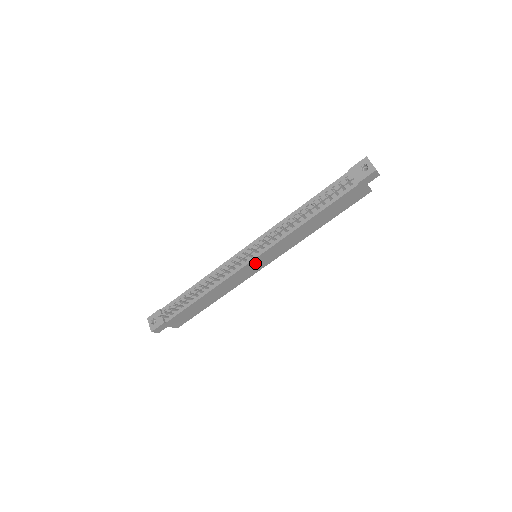
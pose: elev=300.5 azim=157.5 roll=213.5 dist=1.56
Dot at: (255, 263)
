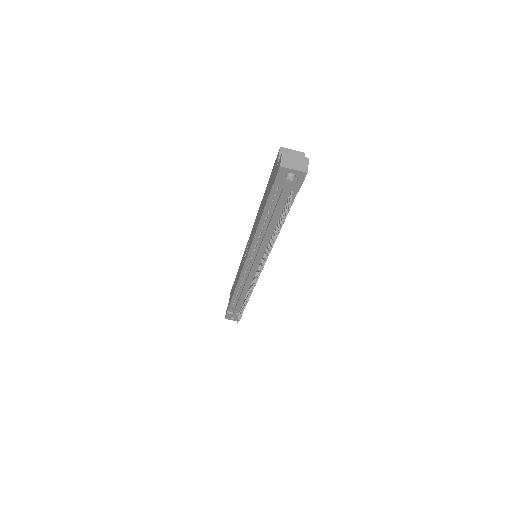
Dot at: occluded
